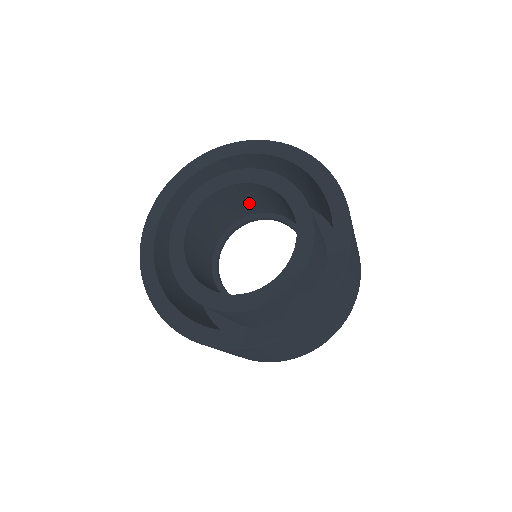
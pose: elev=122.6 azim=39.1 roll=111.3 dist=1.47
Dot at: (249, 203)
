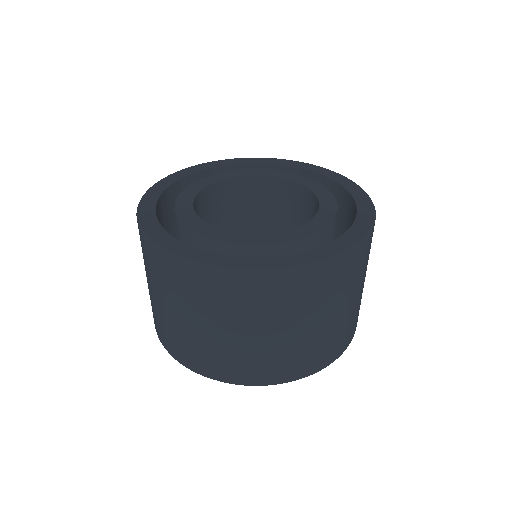
Dot at: occluded
